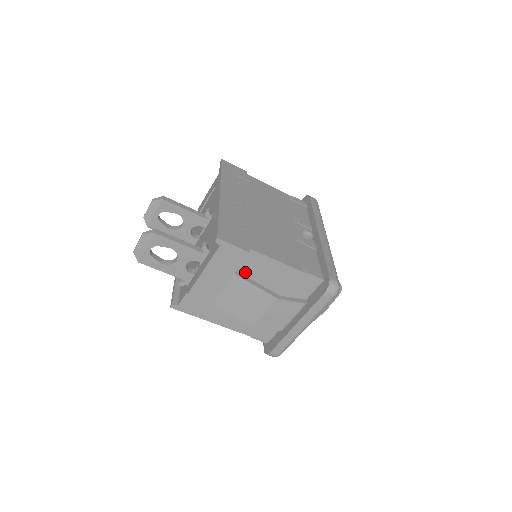
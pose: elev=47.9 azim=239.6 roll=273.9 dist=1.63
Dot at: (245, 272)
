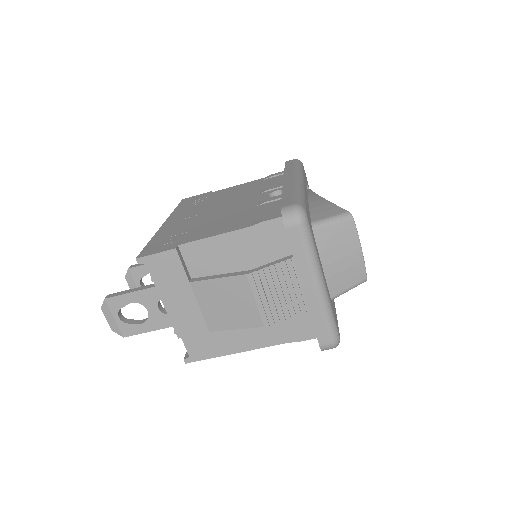
Dot at: (202, 273)
